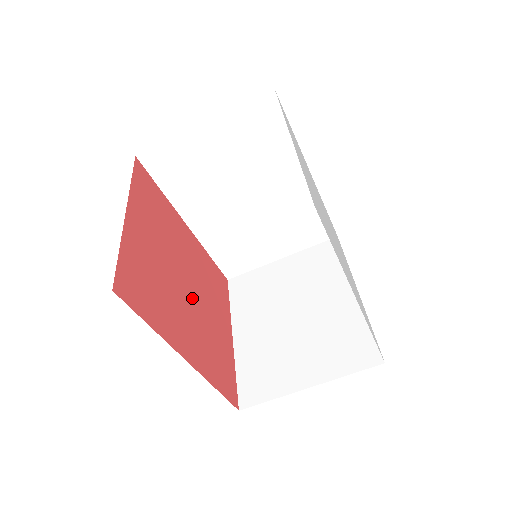
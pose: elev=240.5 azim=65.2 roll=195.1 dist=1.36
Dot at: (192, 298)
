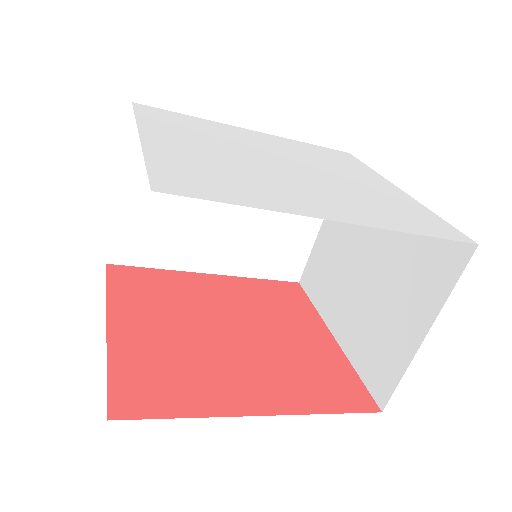
Dot at: (245, 341)
